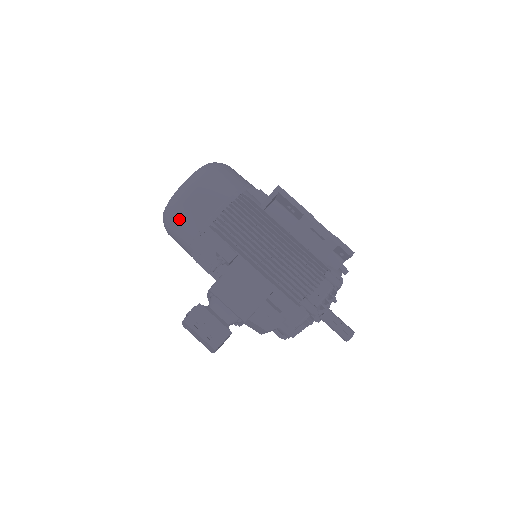
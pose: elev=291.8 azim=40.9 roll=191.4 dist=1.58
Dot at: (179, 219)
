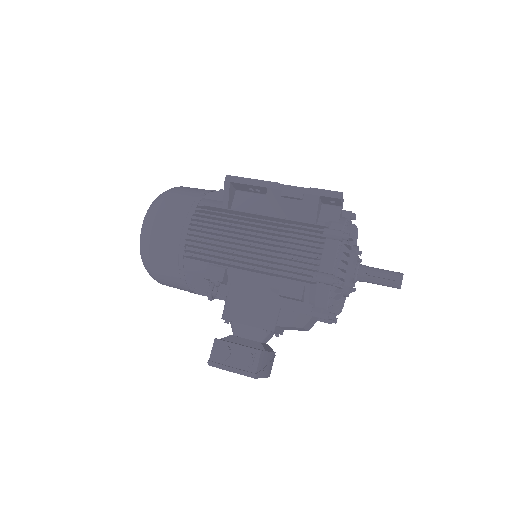
Dot at: (156, 267)
